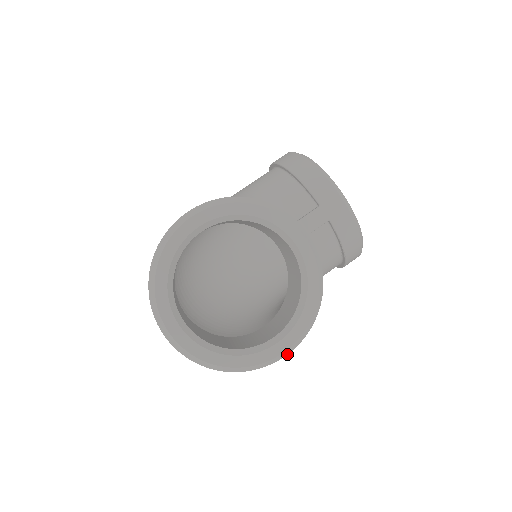
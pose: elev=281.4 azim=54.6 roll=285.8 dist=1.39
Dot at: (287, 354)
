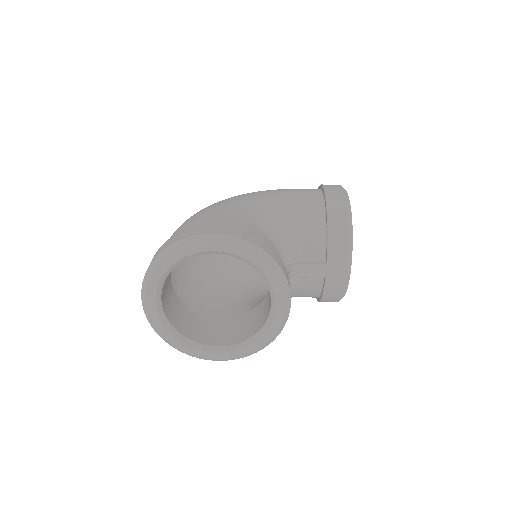
Dot at: (219, 360)
